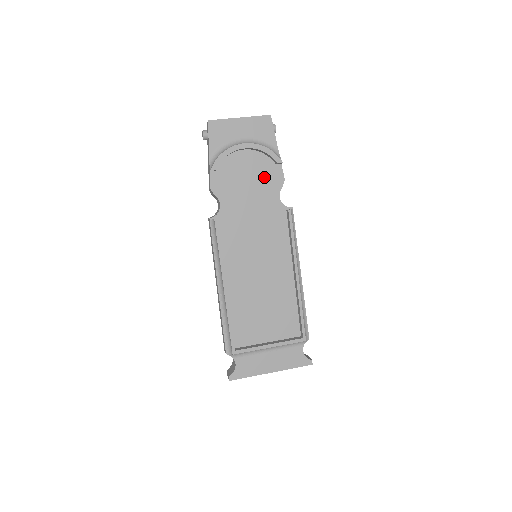
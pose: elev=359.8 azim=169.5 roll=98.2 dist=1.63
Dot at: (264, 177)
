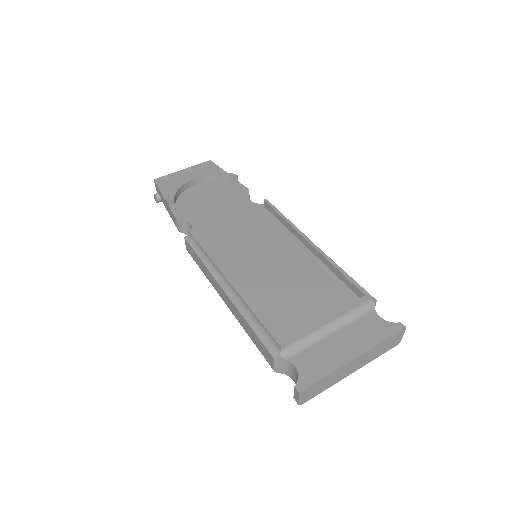
Dot at: (226, 194)
